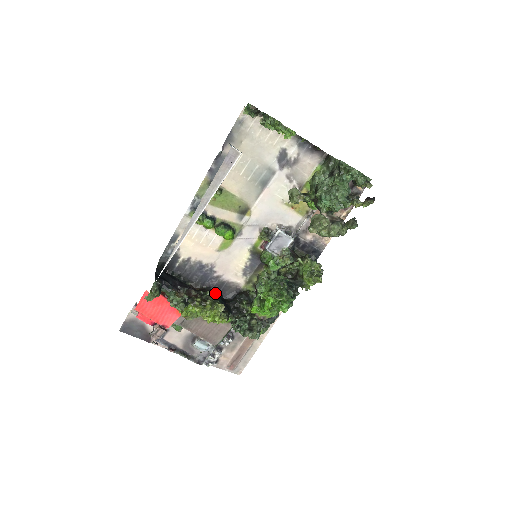
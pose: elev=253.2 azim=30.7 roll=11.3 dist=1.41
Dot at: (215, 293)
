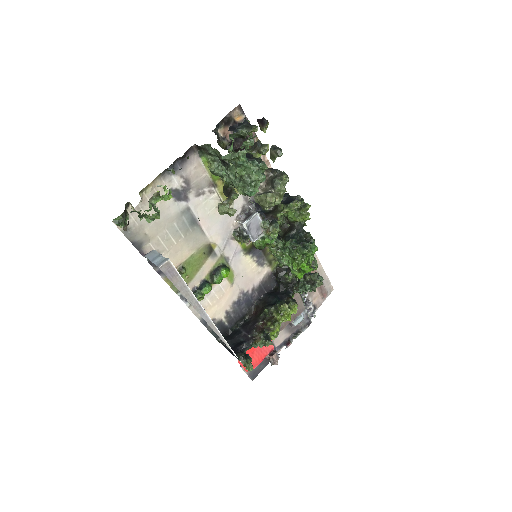
Dot at: (266, 298)
